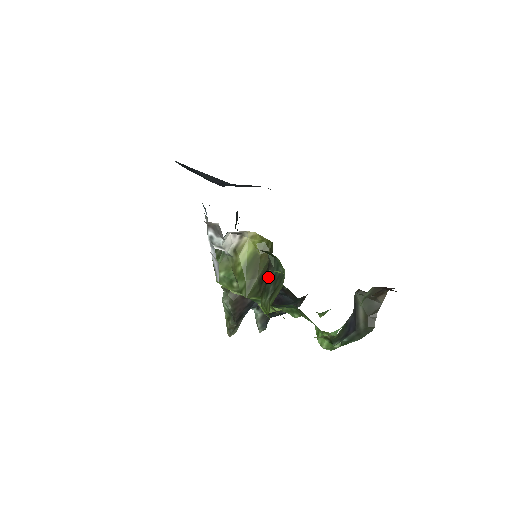
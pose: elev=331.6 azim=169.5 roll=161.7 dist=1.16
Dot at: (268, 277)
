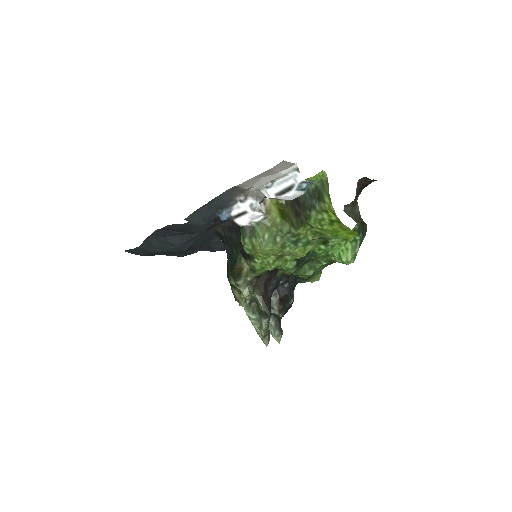
Dot at: (305, 203)
